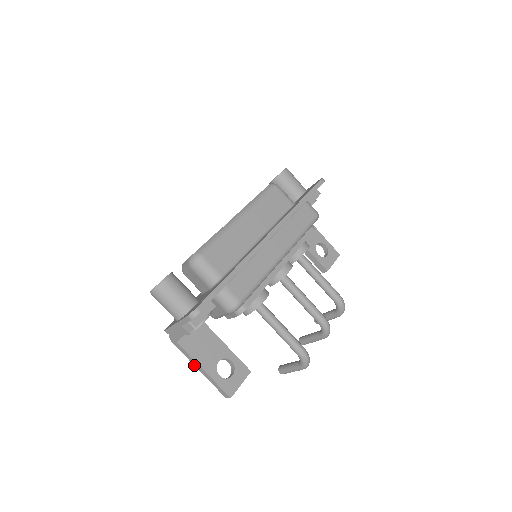
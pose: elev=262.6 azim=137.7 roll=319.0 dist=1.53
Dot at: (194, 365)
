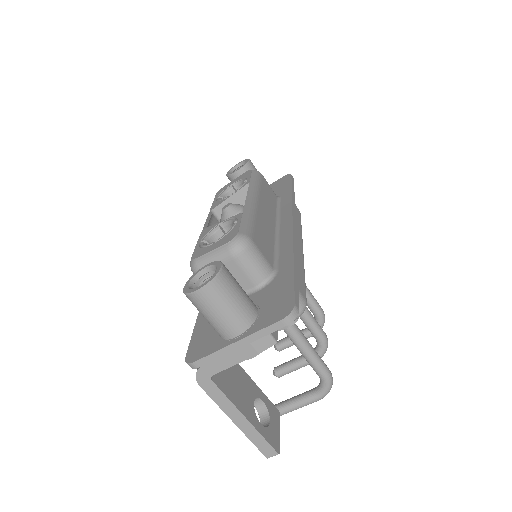
Dot at: (227, 415)
